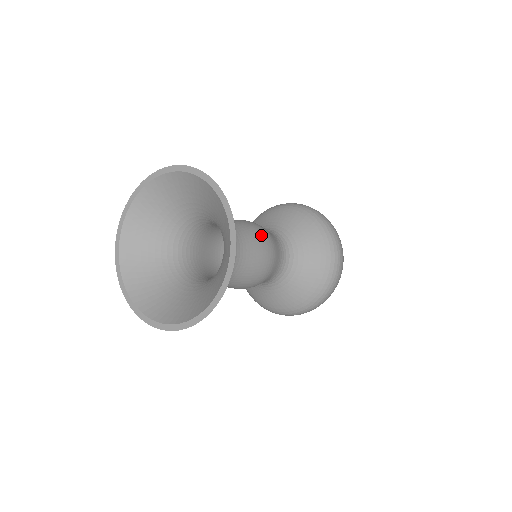
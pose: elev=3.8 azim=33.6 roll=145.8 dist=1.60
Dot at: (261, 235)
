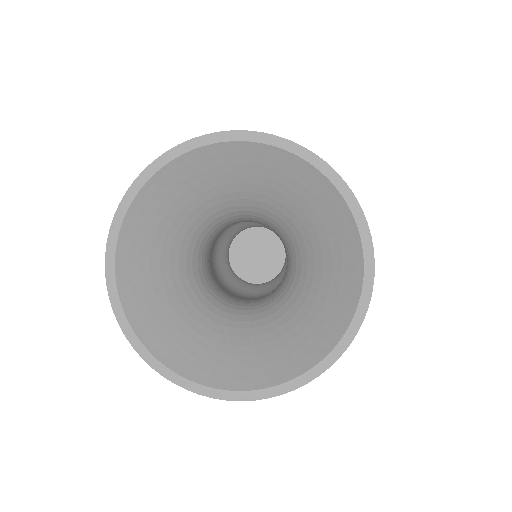
Dot at: occluded
